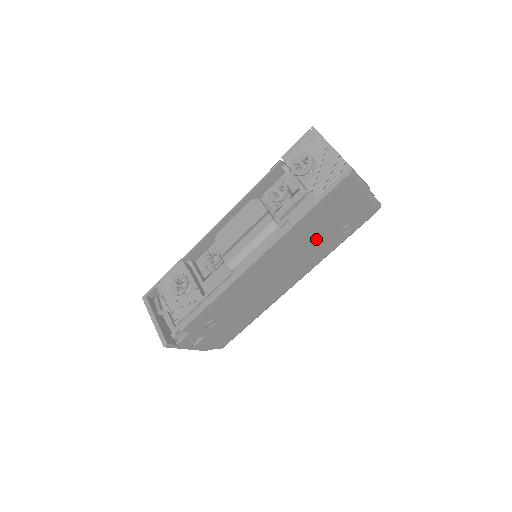
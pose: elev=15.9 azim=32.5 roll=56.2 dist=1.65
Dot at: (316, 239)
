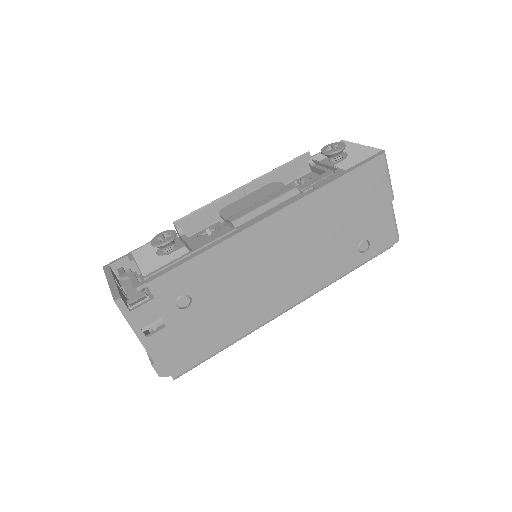
Dot at: (332, 236)
